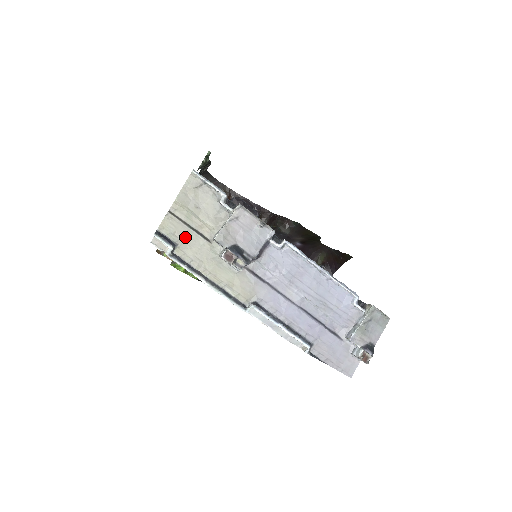
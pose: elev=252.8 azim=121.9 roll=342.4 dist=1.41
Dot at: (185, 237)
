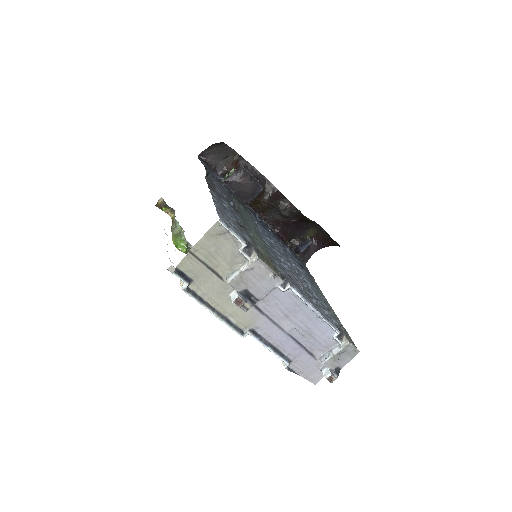
Dot at: (201, 275)
